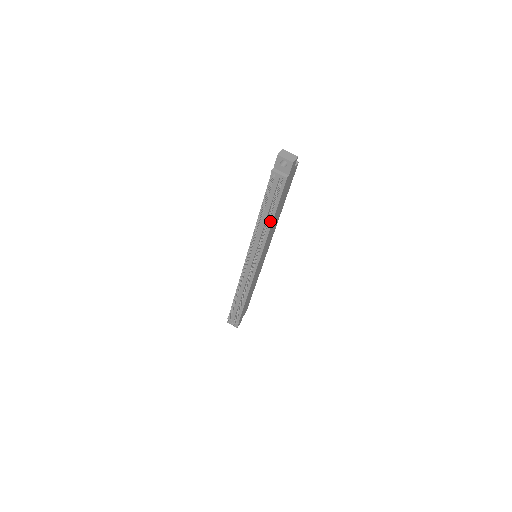
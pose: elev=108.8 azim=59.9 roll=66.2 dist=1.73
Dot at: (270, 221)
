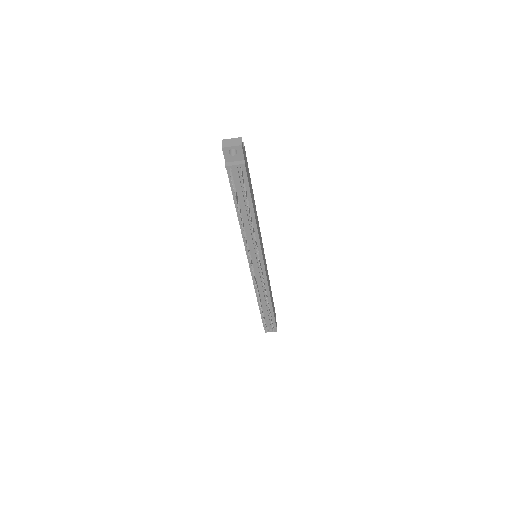
Dot at: (252, 215)
